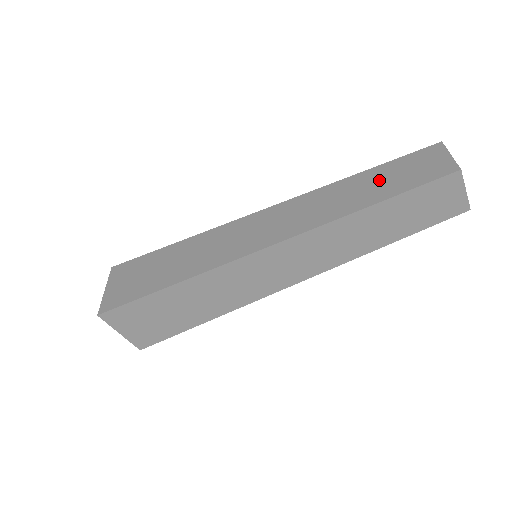
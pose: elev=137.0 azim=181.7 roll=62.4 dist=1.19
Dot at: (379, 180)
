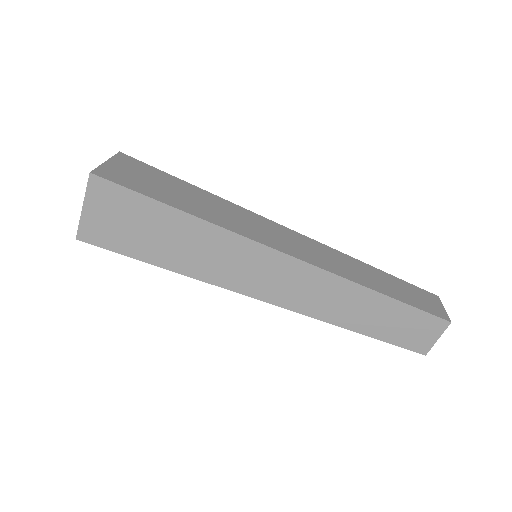
Dot at: (391, 283)
